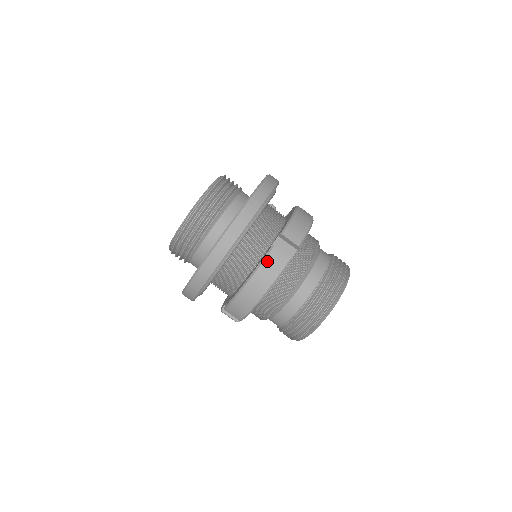
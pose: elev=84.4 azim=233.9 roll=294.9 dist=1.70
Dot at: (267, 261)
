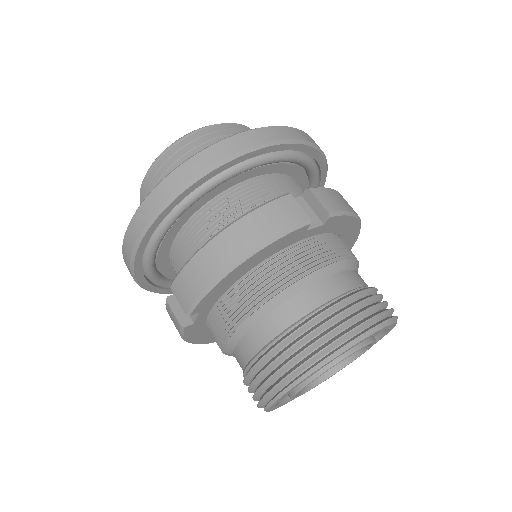
Dot at: (270, 207)
